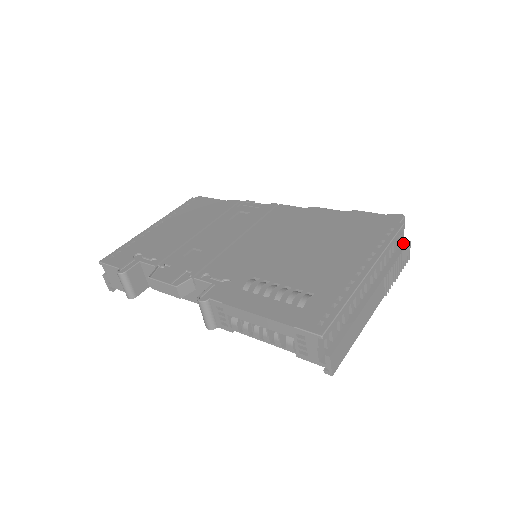
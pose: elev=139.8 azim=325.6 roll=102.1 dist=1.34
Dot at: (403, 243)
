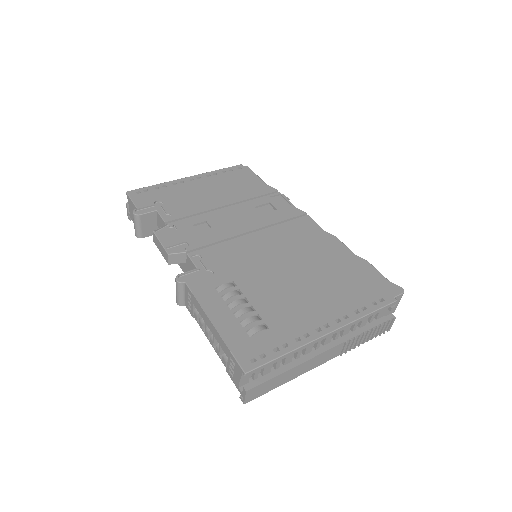
Dot at: (388, 316)
